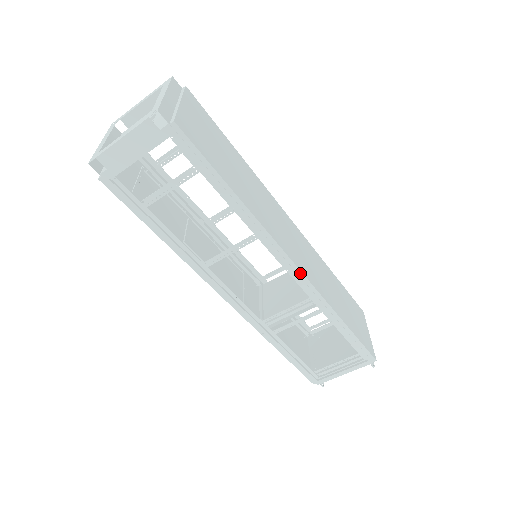
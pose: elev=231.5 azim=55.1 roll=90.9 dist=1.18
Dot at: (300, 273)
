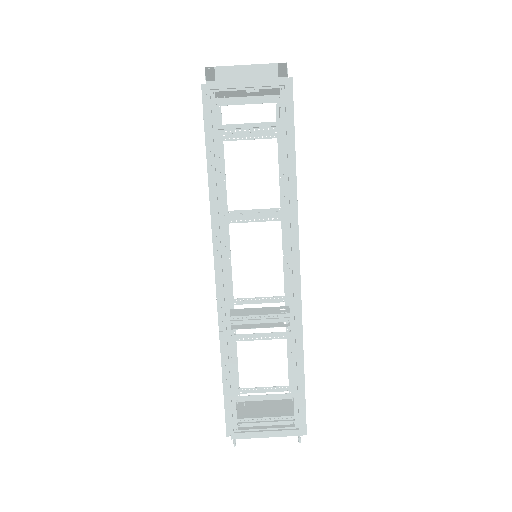
Dot at: (298, 276)
